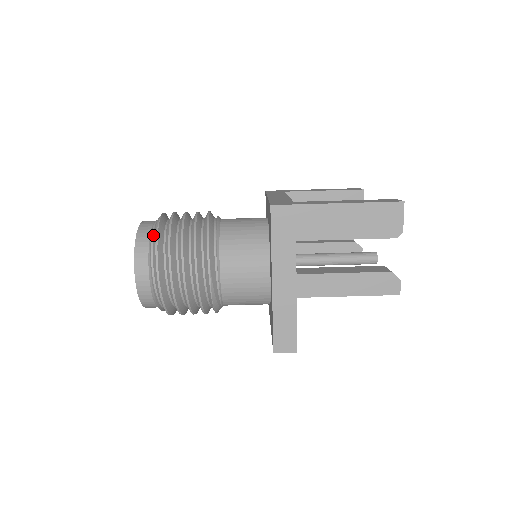
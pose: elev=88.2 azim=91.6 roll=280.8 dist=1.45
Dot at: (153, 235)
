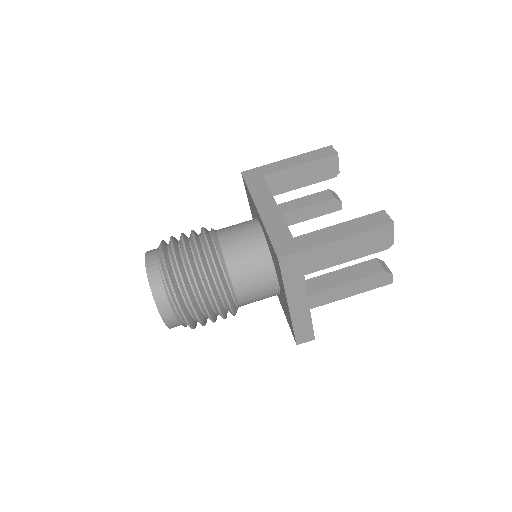
Dot at: (165, 282)
